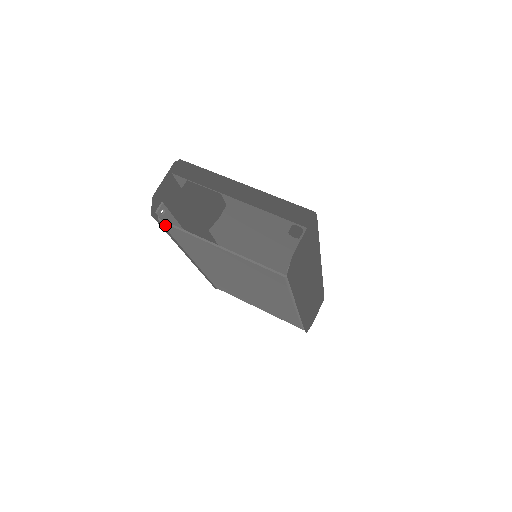
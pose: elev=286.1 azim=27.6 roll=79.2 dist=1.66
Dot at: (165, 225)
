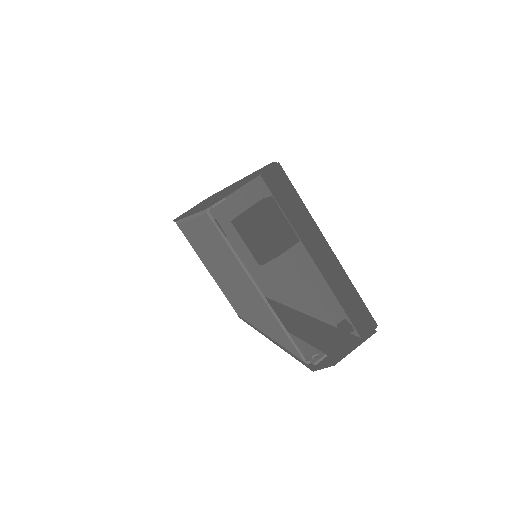
Dot at: (209, 219)
